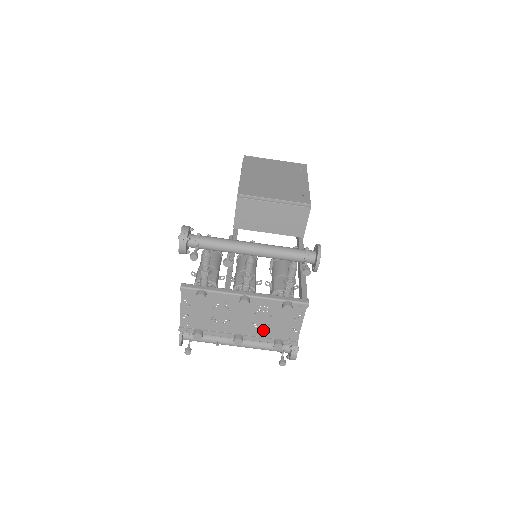
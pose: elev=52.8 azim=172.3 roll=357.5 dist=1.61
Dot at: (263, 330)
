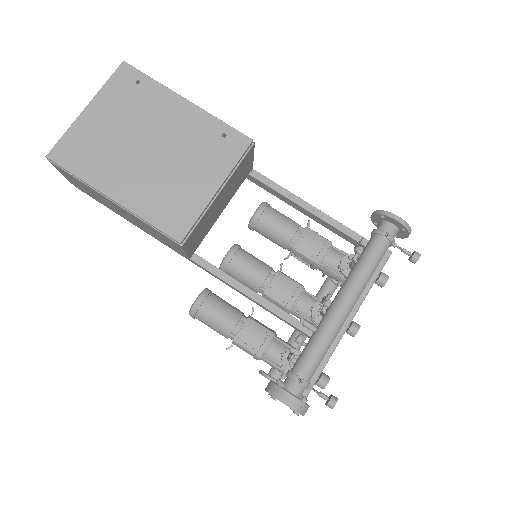
Dot at: occluded
